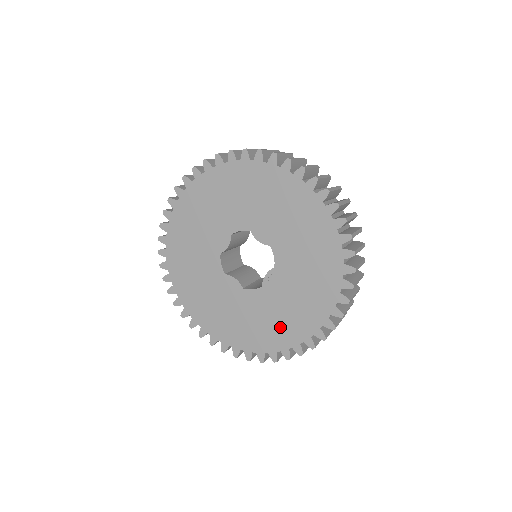
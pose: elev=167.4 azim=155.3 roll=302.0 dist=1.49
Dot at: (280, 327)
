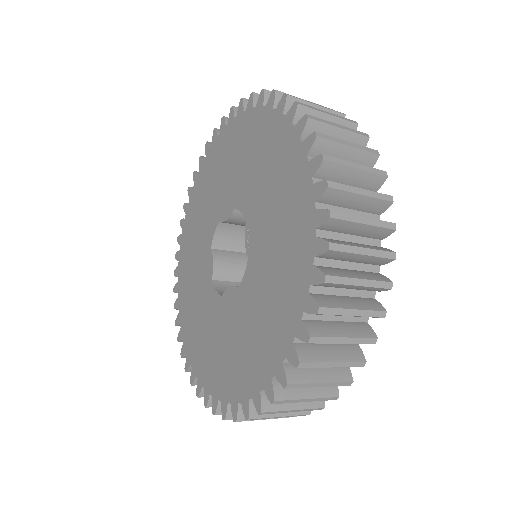
Dot at: (284, 278)
